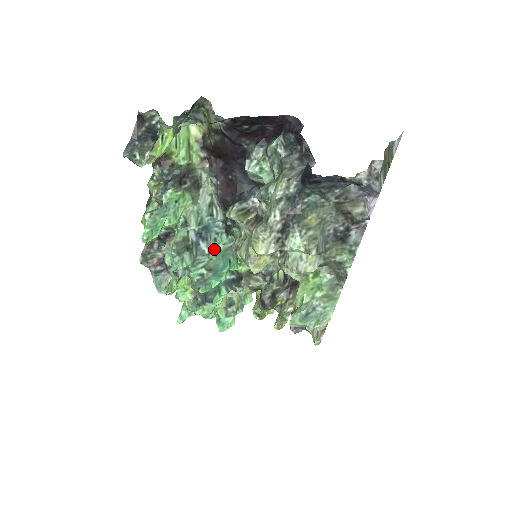
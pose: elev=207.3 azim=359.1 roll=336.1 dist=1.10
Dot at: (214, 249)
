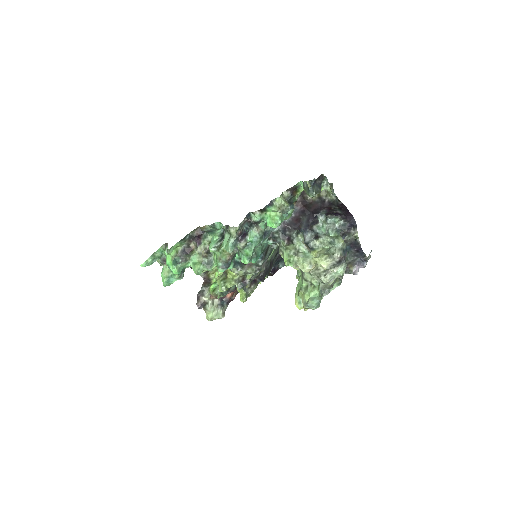
Dot at: occluded
